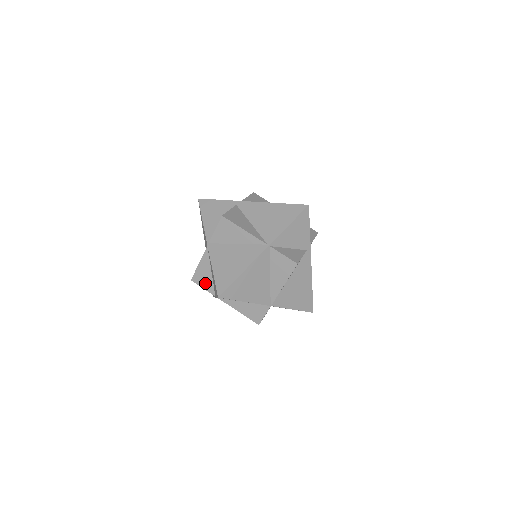
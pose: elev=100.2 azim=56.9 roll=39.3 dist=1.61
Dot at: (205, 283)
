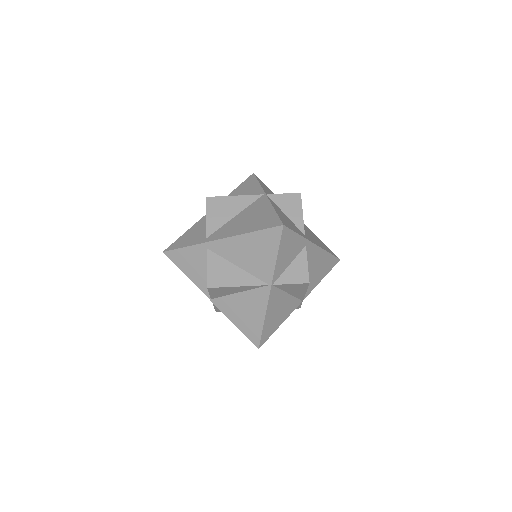
Dot at: occluded
